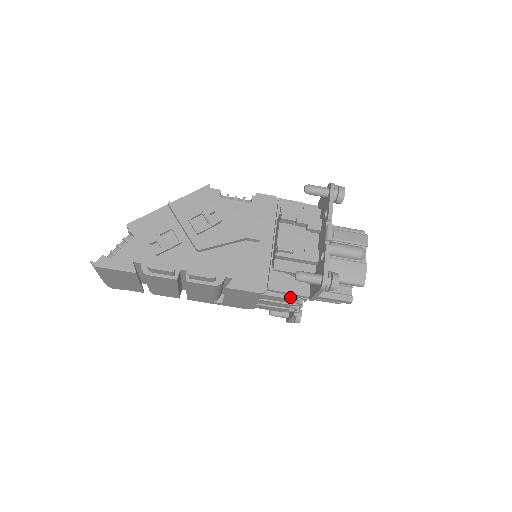
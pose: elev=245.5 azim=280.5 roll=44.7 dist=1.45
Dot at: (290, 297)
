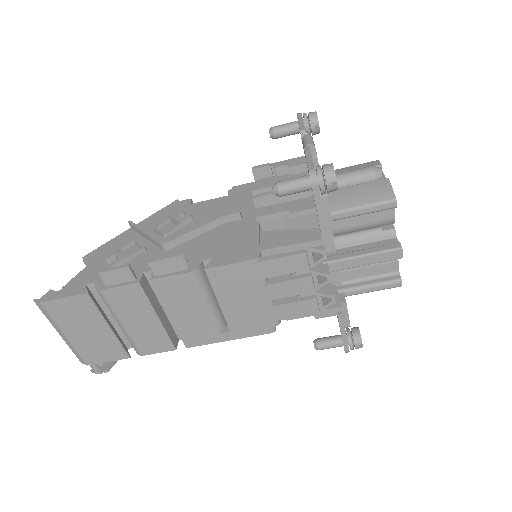
Dot at: (297, 252)
